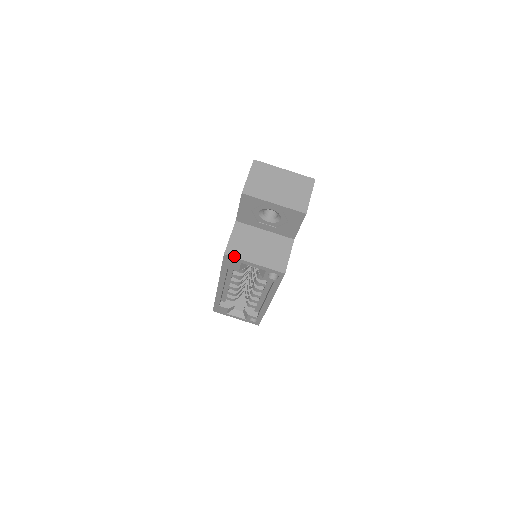
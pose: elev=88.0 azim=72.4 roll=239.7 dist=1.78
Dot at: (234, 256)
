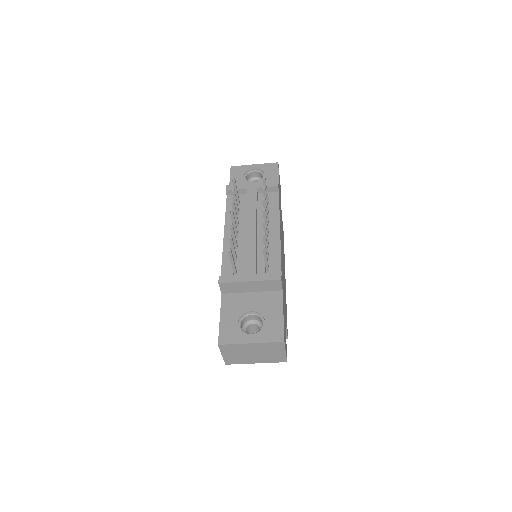
Dot at: occluded
